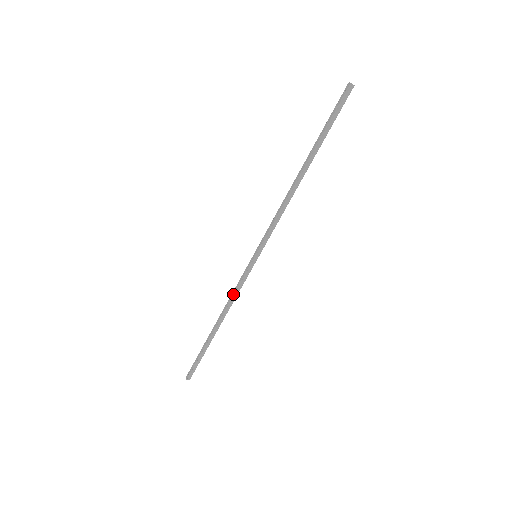
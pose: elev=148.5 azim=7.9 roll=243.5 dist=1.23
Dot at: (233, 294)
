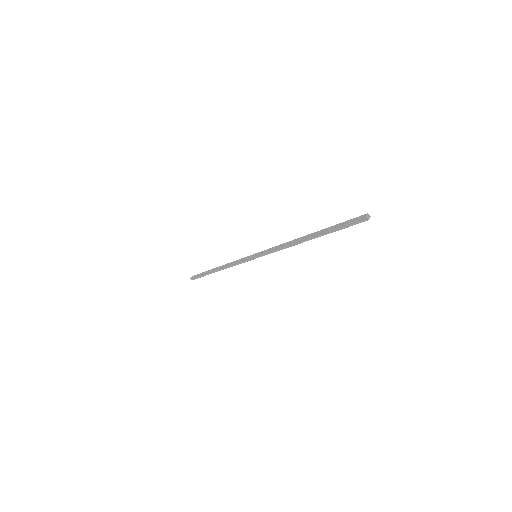
Dot at: (233, 263)
